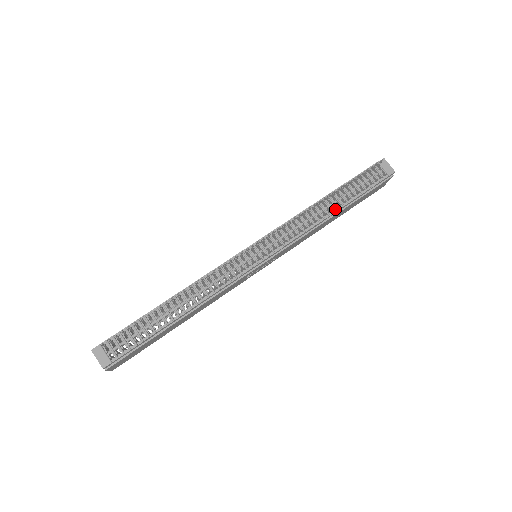
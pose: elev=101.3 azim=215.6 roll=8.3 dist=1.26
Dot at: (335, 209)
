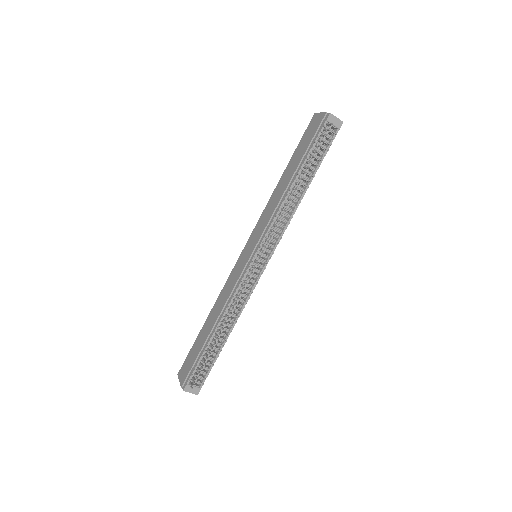
Dot at: (305, 188)
